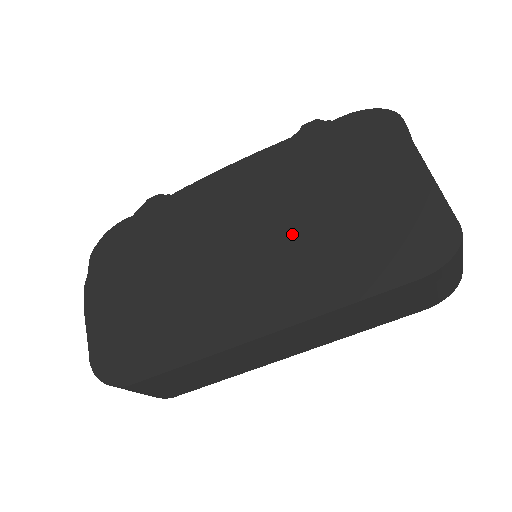
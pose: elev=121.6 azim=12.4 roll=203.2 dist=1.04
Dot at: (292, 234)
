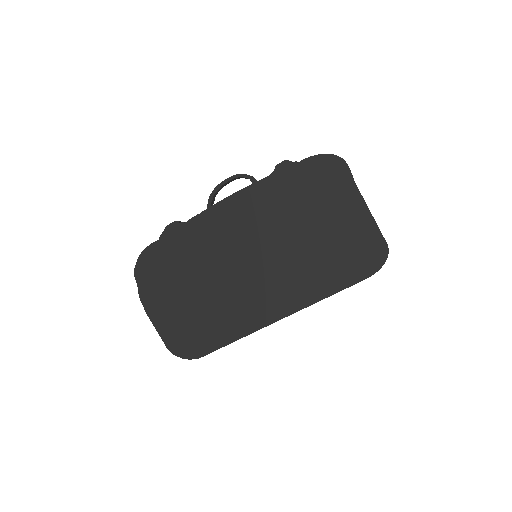
Dot at: (286, 252)
